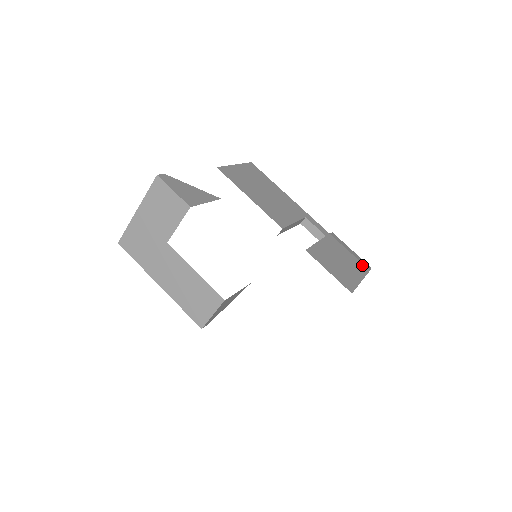
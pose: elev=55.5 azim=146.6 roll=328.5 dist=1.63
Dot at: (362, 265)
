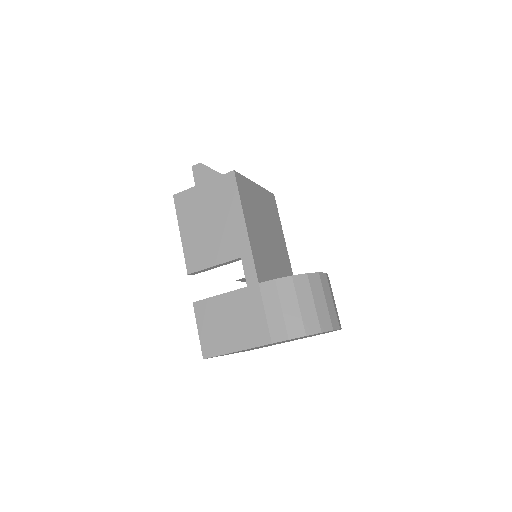
Dot at: (265, 334)
